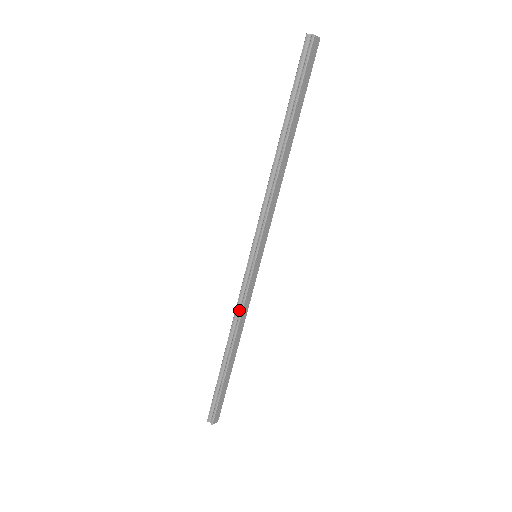
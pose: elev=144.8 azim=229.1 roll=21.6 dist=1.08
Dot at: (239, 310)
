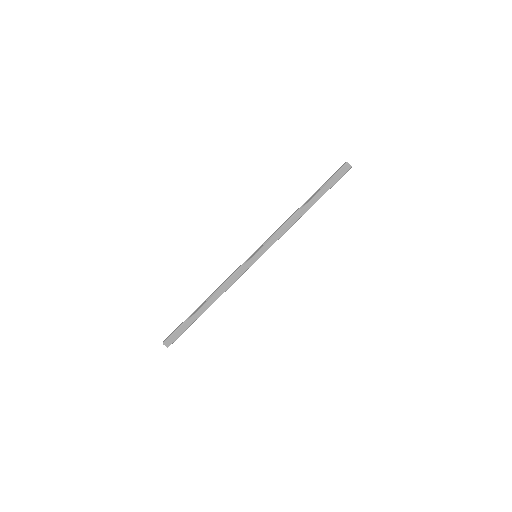
Dot at: (227, 281)
